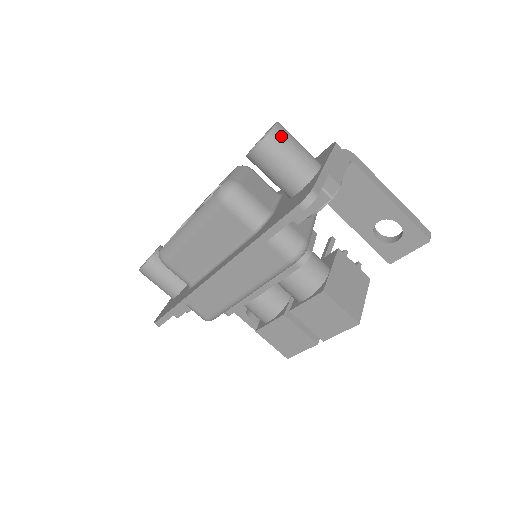
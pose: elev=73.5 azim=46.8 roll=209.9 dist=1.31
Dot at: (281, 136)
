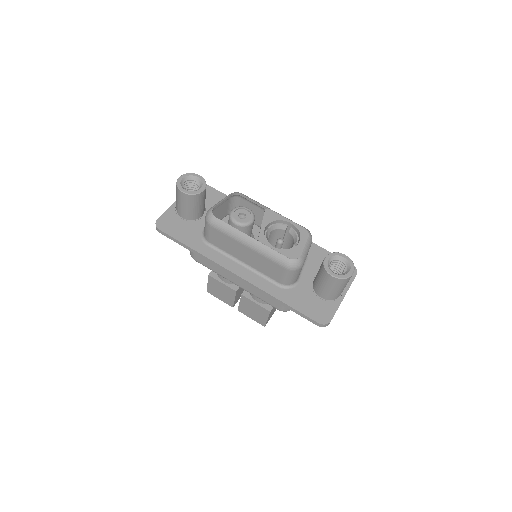
Dot at: (348, 280)
